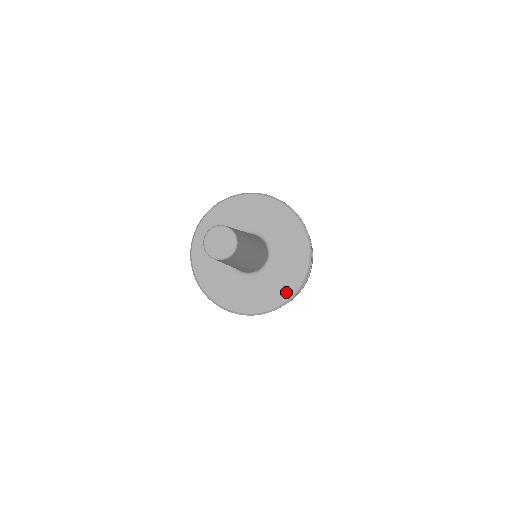
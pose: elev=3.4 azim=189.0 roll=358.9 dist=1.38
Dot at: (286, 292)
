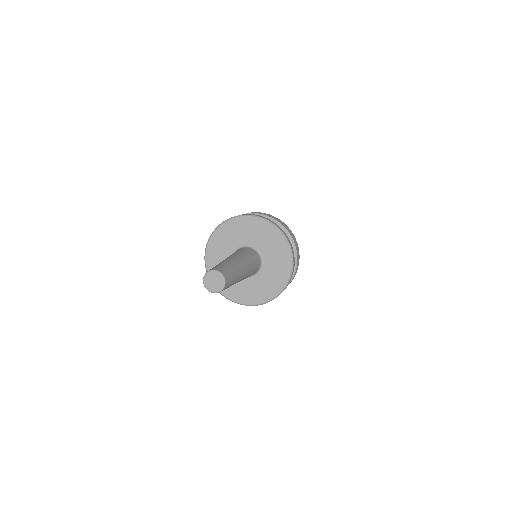
Dot at: (249, 300)
